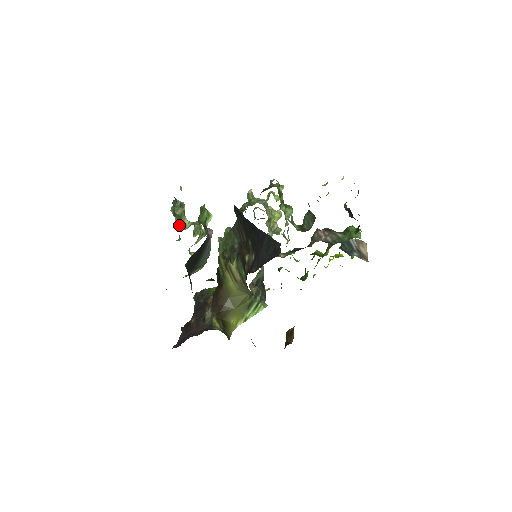
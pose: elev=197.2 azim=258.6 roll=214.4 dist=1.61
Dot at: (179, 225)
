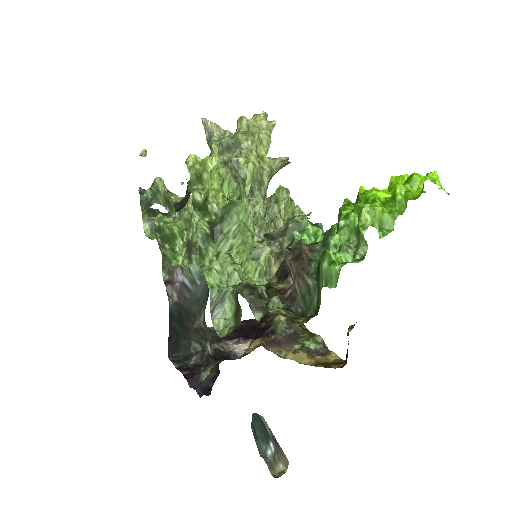
Dot at: (171, 219)
